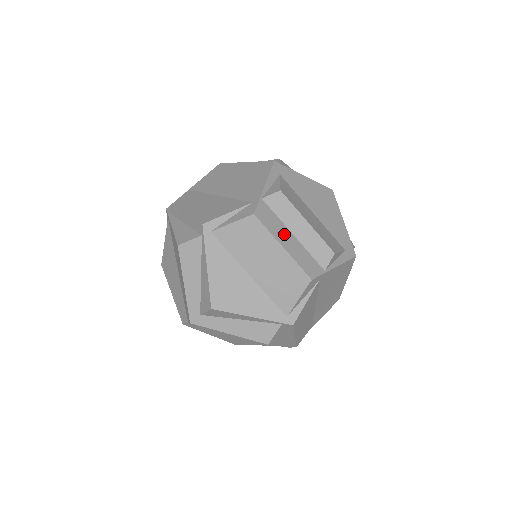
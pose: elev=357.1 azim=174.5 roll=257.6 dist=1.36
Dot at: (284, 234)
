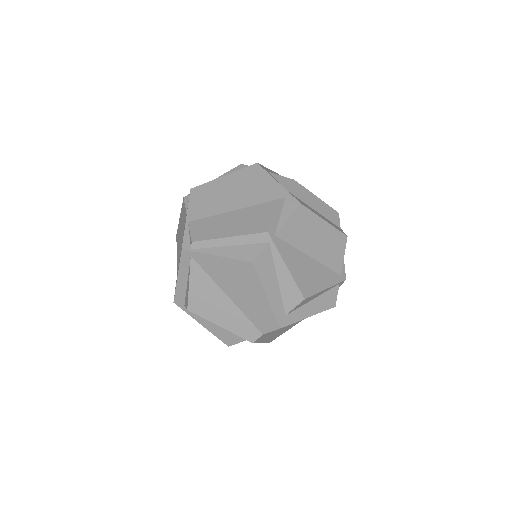
Dot at: (315, 212)
